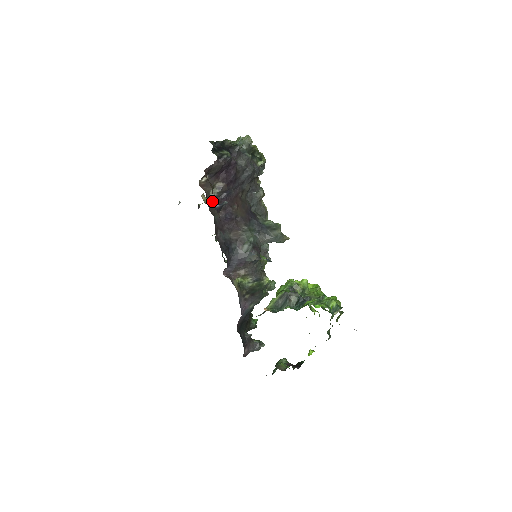
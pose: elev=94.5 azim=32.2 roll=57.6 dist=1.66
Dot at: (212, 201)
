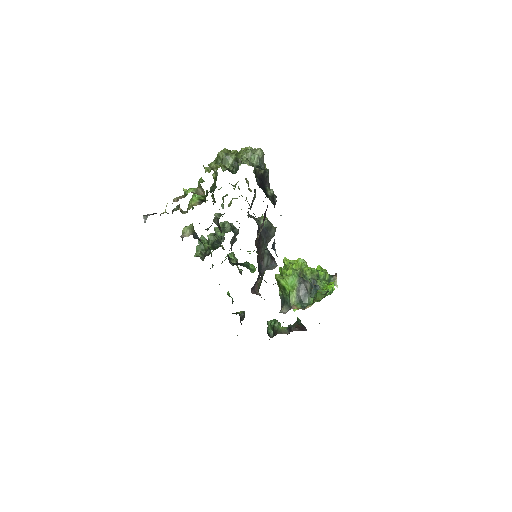
Dot at: (255, 241)
